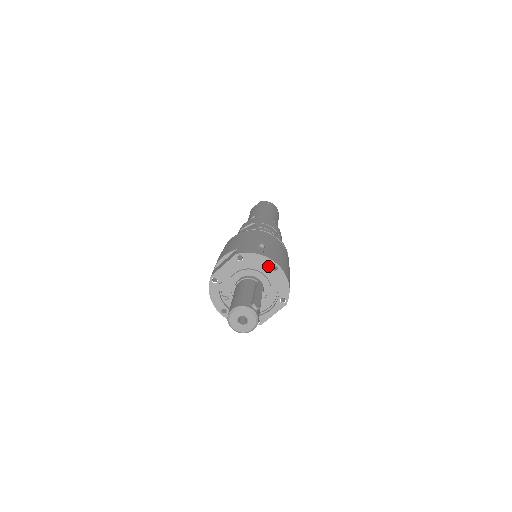
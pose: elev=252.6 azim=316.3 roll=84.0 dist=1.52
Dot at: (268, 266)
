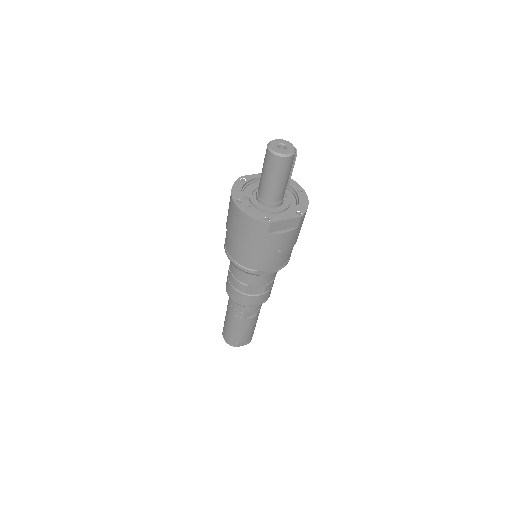
Dot at: (295, 187)
